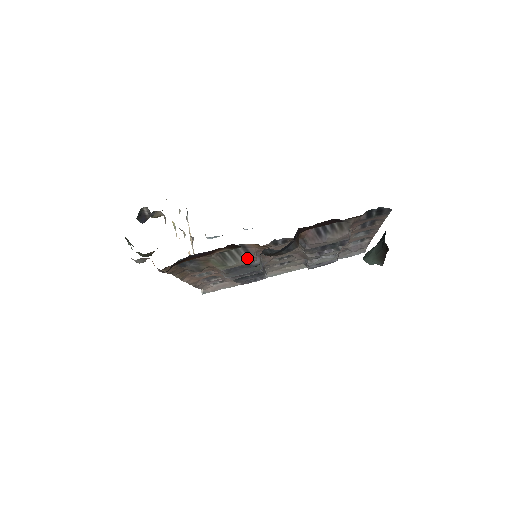
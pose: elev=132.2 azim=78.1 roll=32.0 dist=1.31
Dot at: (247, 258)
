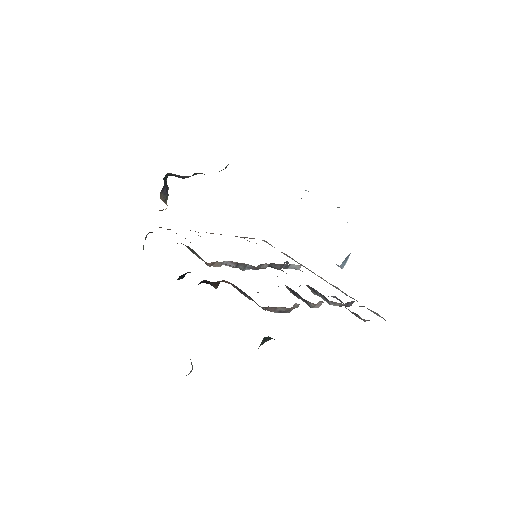
Dot at: occluded
